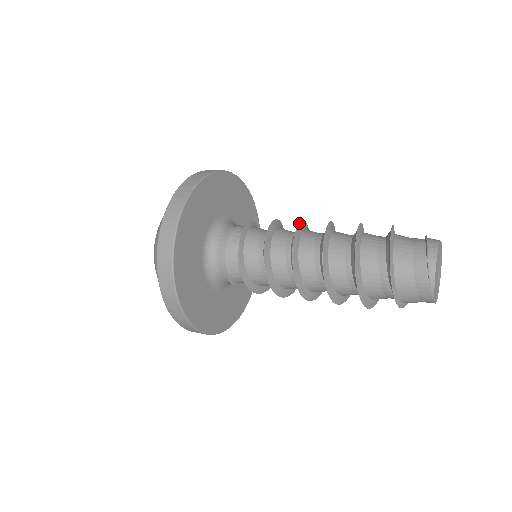
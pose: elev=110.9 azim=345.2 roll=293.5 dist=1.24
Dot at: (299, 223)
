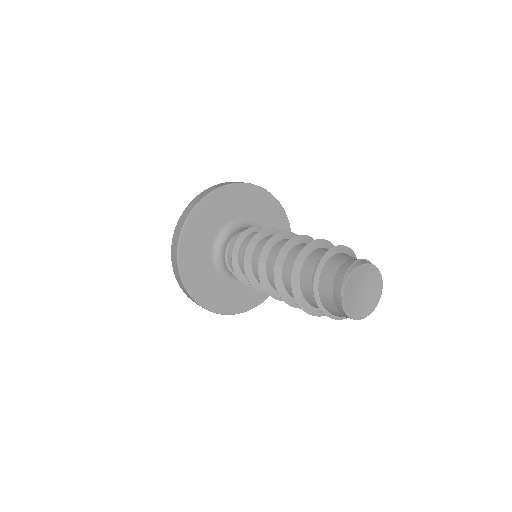
Dot at: occluded
